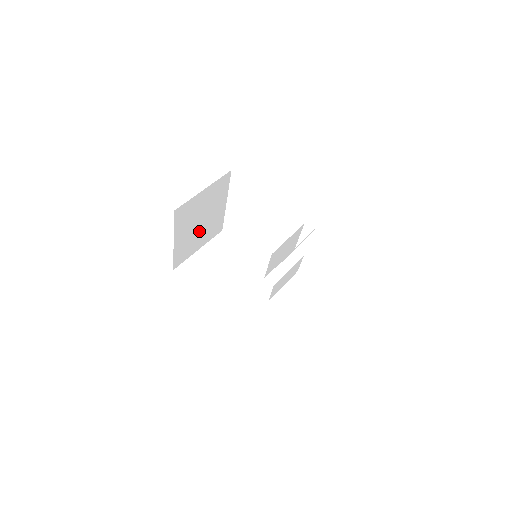
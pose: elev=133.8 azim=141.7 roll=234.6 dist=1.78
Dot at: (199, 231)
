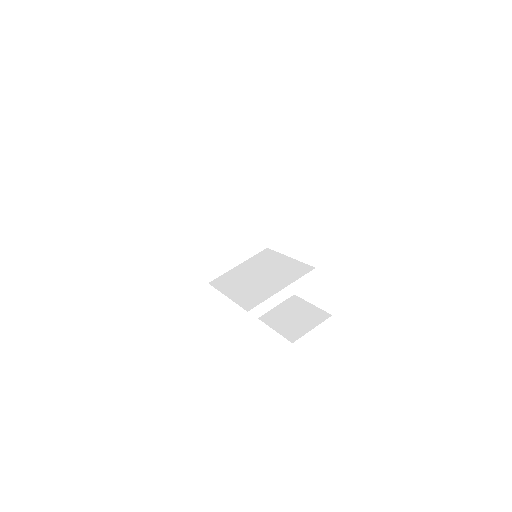
Dot at: occluded
